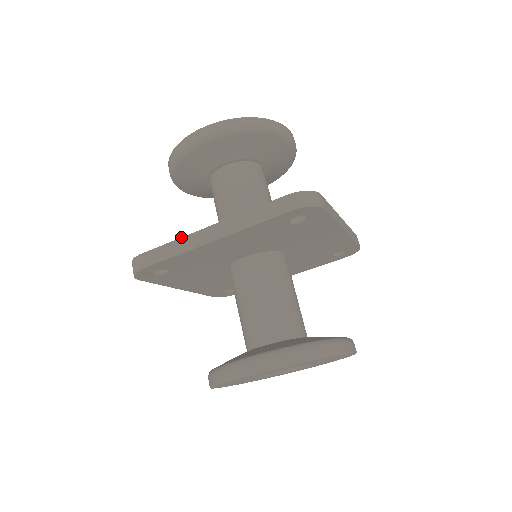
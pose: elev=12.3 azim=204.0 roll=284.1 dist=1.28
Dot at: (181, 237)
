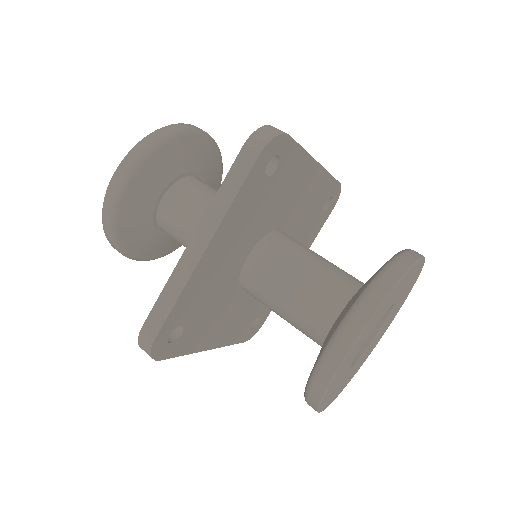
Dot at: (171, 274)
